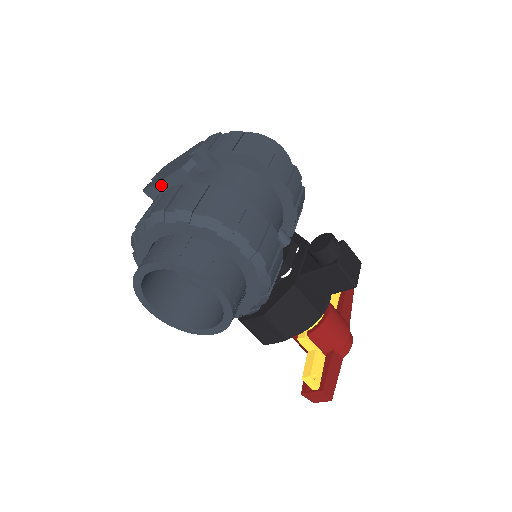
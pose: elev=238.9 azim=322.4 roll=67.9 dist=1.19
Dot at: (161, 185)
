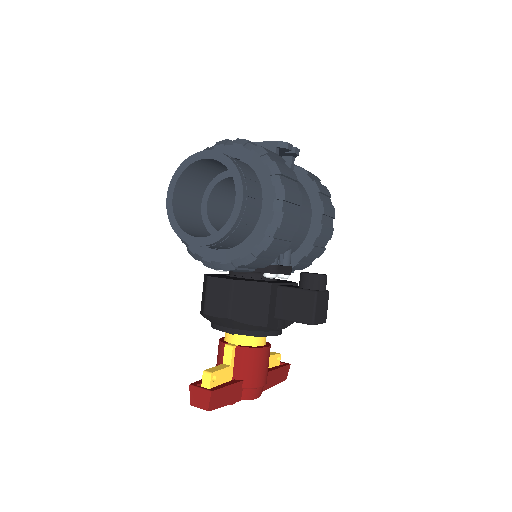
Dot at: occluded
